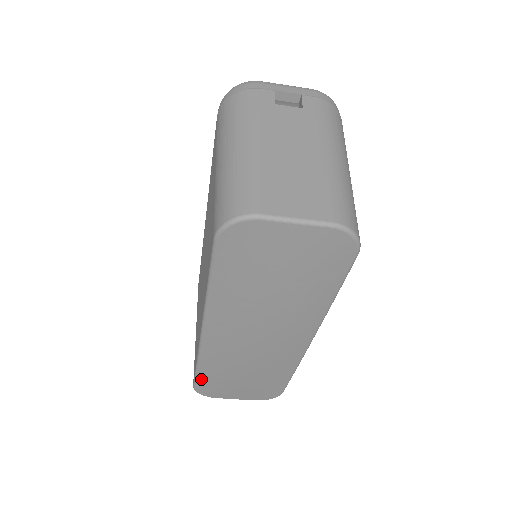
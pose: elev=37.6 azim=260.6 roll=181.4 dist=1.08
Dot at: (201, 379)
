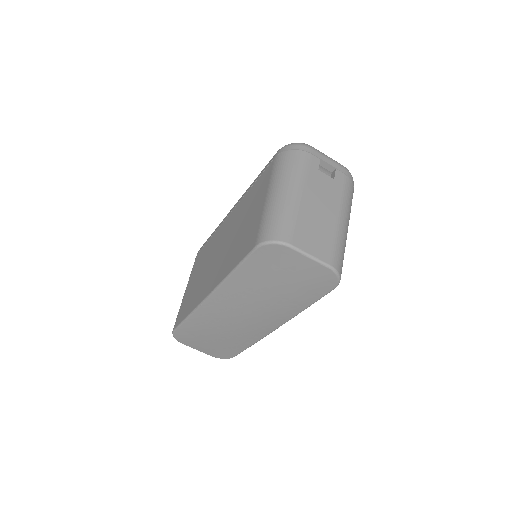
Dot at: (183, 327)
